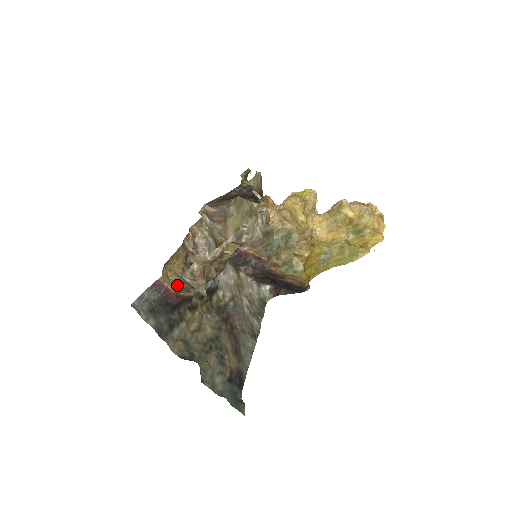
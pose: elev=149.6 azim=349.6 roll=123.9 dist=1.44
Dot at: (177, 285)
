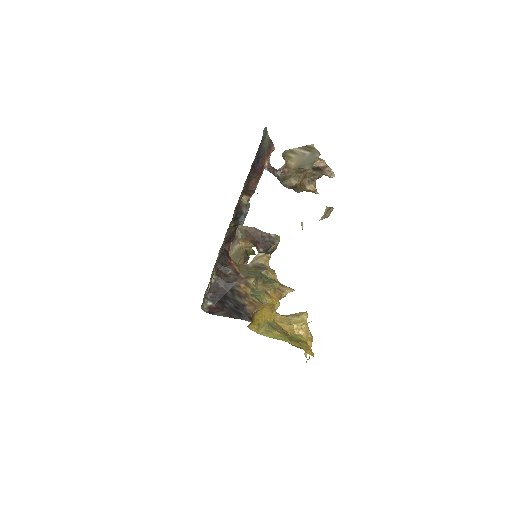
Dot at: (269, 164)
